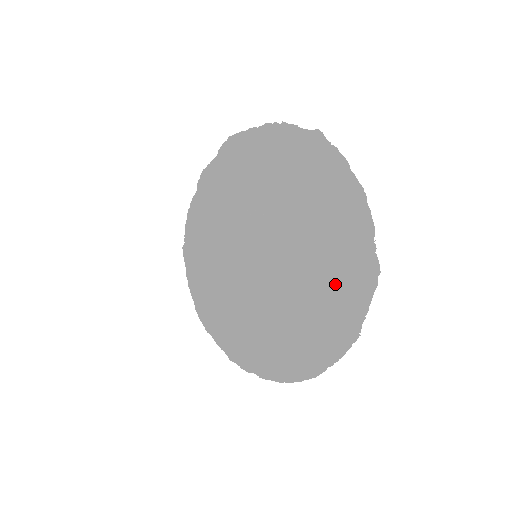
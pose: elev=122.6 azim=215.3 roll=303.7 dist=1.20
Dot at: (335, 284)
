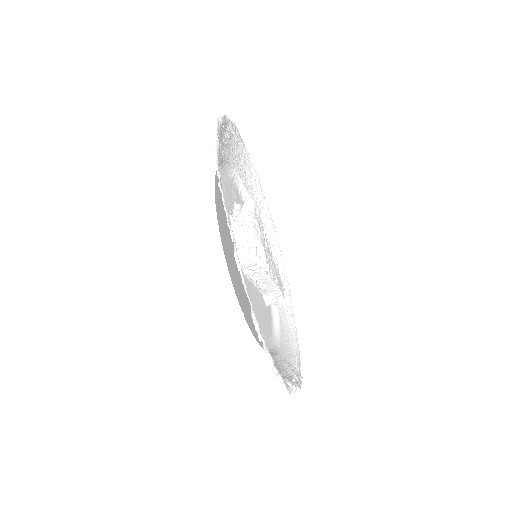
Dot at: occluded
